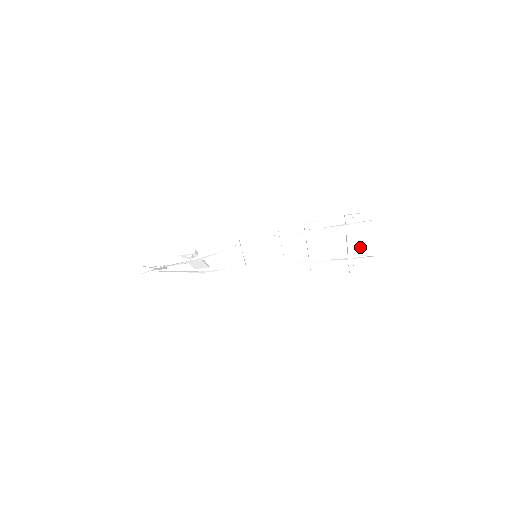
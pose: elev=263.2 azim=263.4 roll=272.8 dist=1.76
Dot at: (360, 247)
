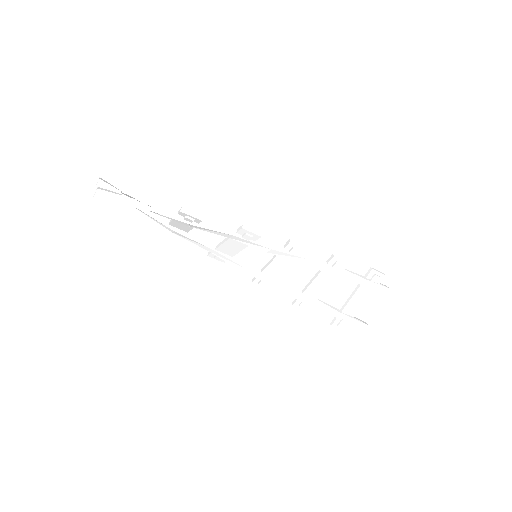
Dot at: (360, 307)
